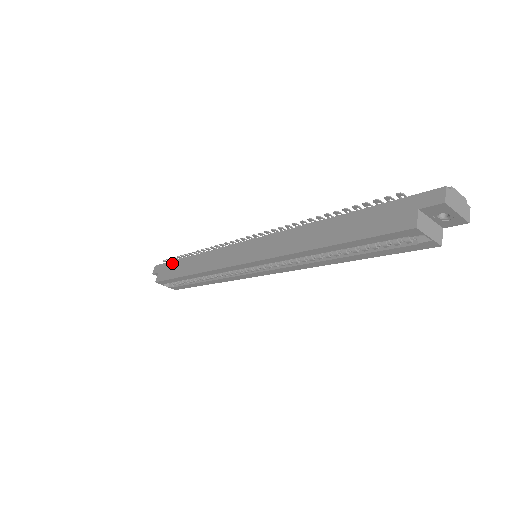
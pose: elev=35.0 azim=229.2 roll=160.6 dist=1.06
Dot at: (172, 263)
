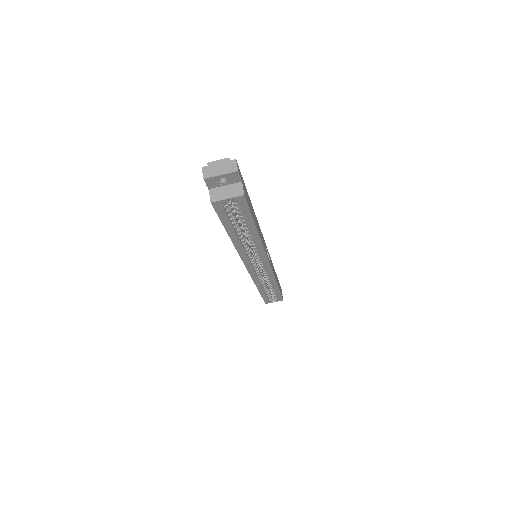
Dot at: occluded
